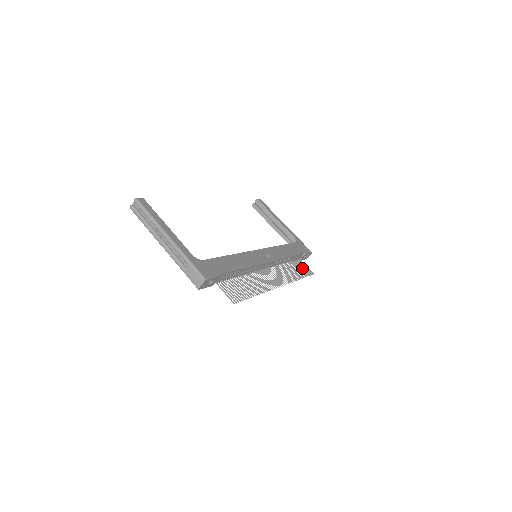
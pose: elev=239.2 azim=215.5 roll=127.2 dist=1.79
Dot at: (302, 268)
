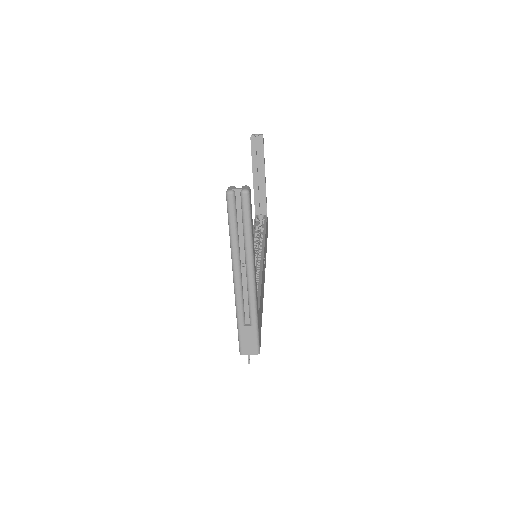
Dot at: occluded
